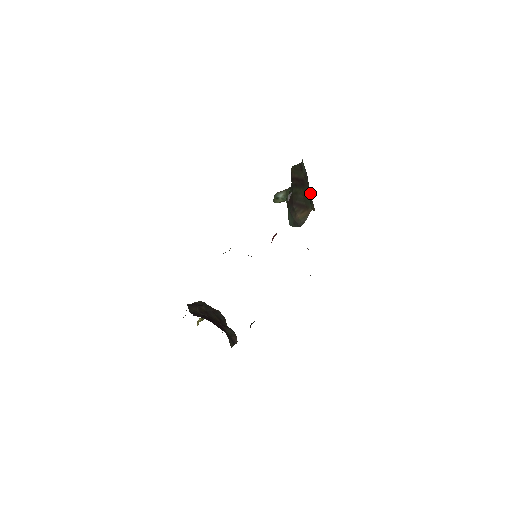
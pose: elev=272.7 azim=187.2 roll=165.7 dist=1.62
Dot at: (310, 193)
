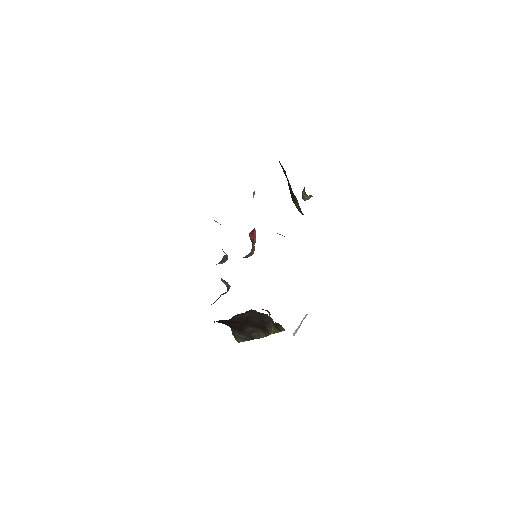
Dot at: occluded
